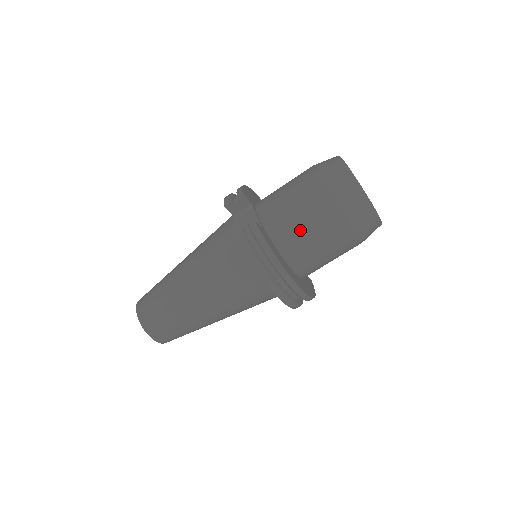
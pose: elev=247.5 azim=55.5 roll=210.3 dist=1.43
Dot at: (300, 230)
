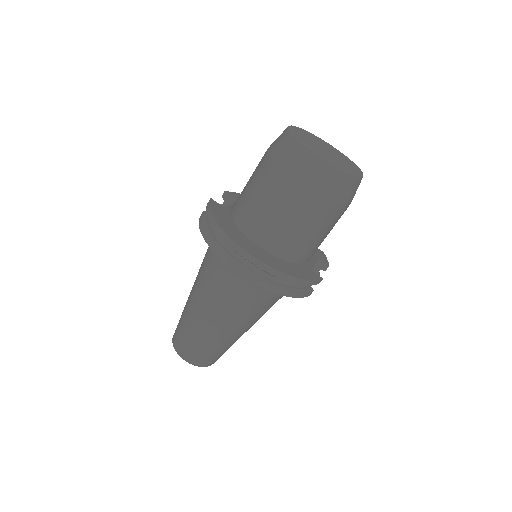
Dot at: (248, 196)
